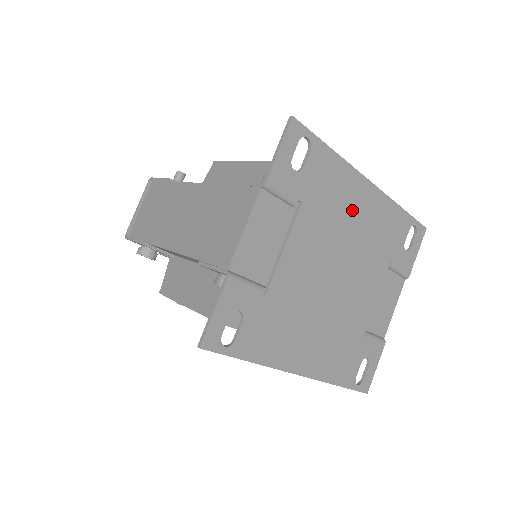
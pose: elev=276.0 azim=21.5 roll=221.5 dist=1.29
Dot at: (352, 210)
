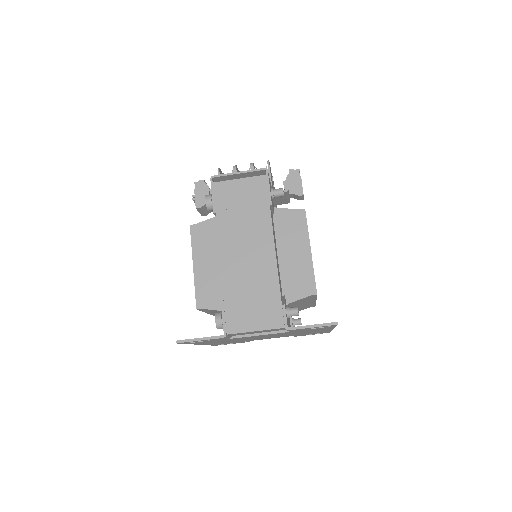
Dot at: occluded
